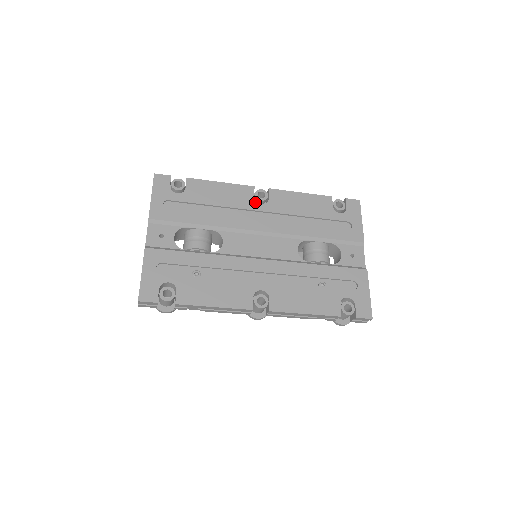
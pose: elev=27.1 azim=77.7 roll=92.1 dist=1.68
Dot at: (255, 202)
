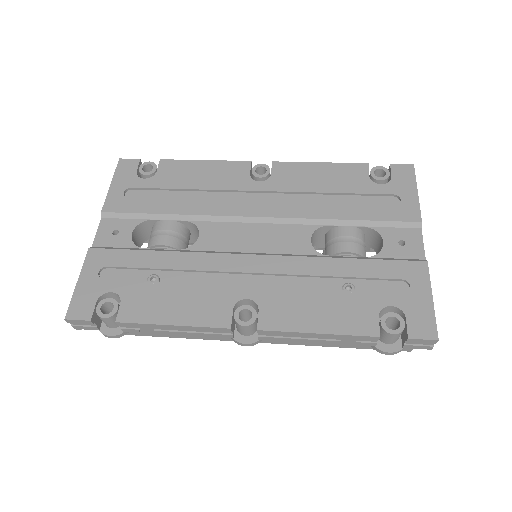
Dot at: (250, 180)
